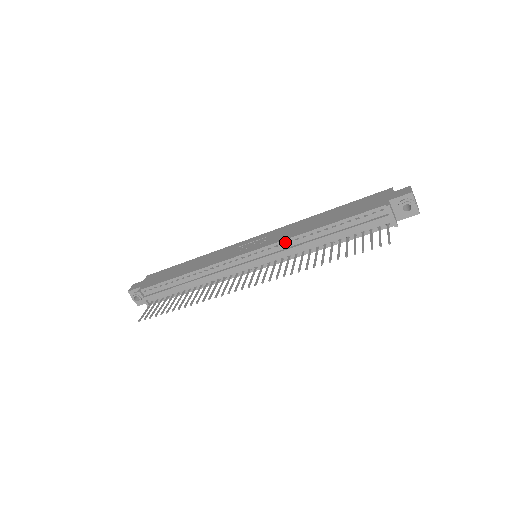
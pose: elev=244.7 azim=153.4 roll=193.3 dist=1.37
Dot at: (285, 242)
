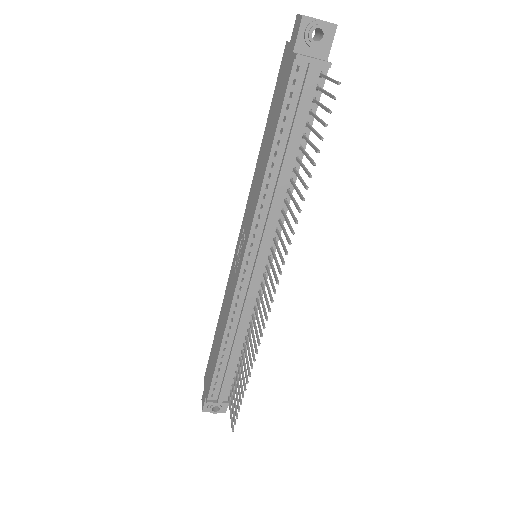
Dot at: (258, 213)
